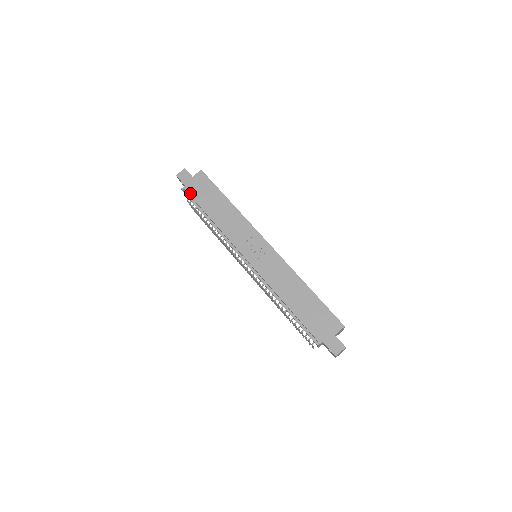
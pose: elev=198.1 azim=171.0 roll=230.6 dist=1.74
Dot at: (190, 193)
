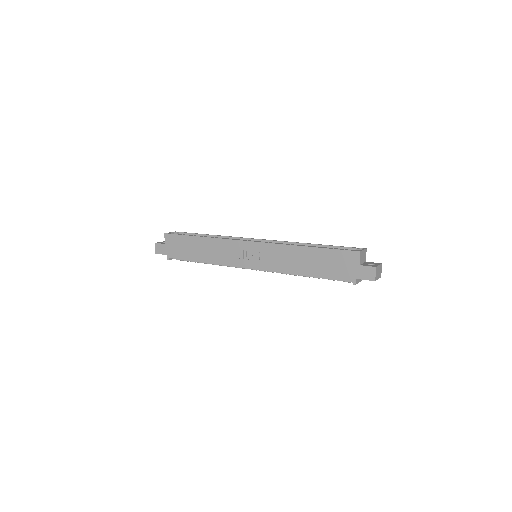
Dot at: (174, 257)
